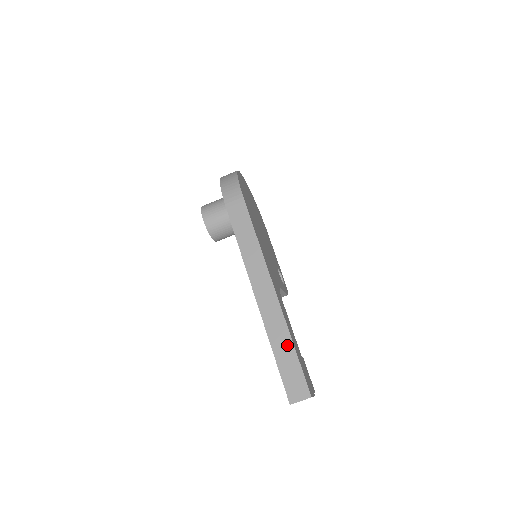
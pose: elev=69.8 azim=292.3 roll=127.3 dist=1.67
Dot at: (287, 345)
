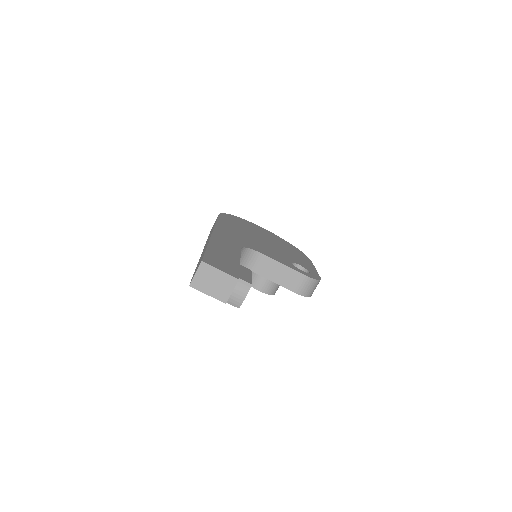
Dot at: occluded
